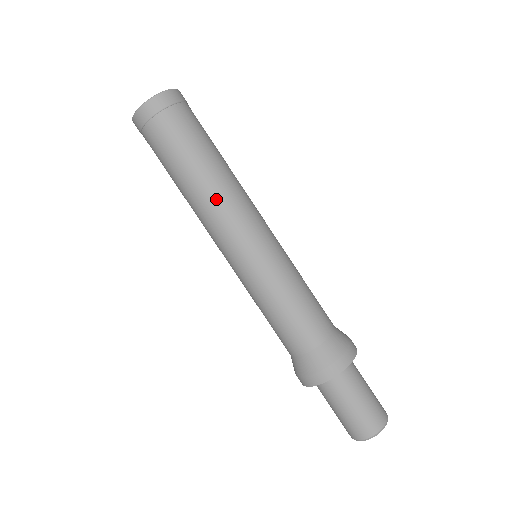
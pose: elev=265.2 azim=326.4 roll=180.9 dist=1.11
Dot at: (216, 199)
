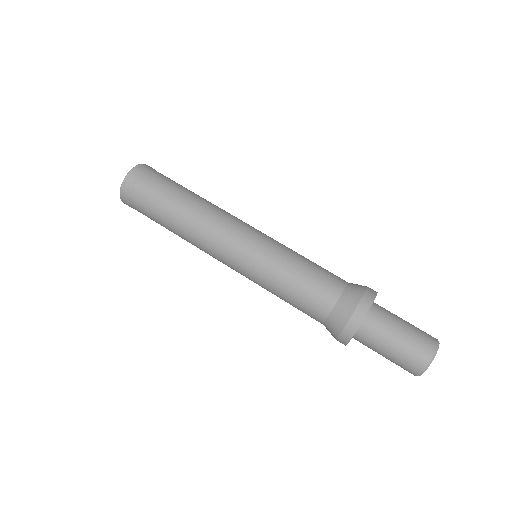
Dot at: (197, 231)
